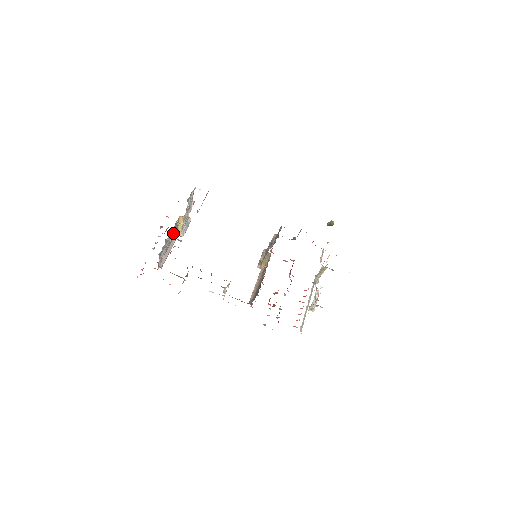
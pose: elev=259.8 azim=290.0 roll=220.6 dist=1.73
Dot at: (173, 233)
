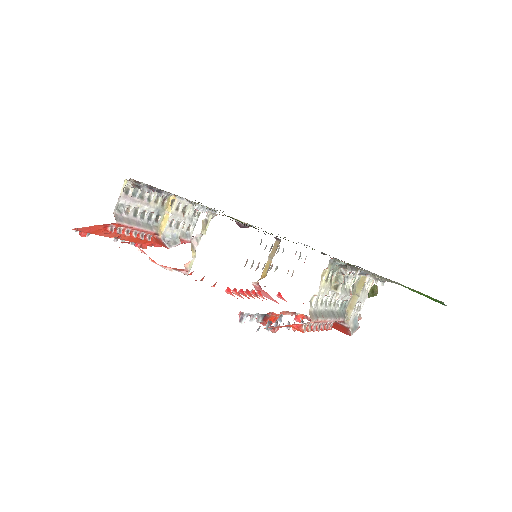
Dot at: (154, 207)
